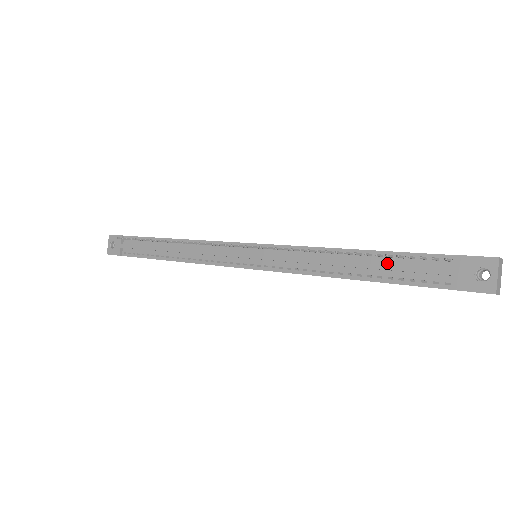
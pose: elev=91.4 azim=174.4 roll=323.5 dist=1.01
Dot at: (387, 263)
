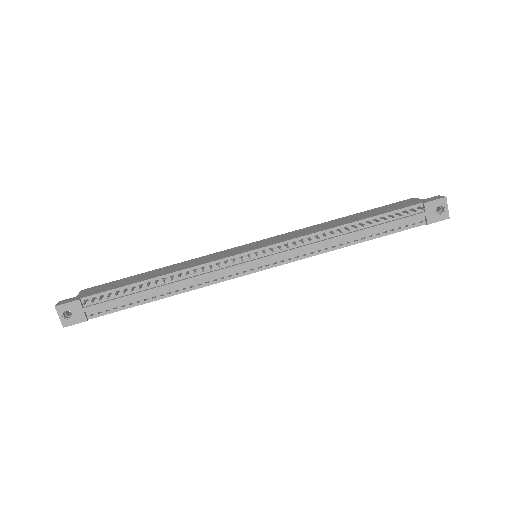
Dot at: (380, 223)
